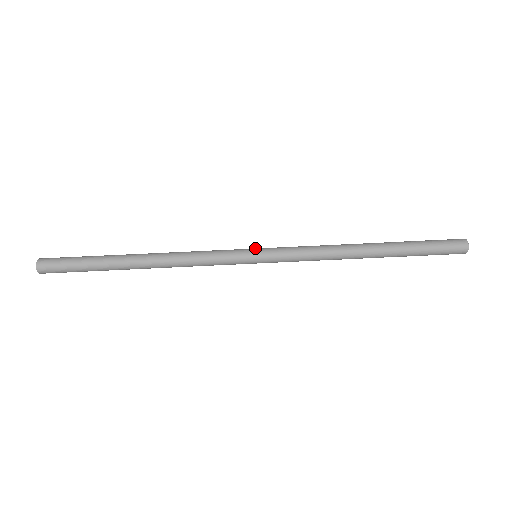
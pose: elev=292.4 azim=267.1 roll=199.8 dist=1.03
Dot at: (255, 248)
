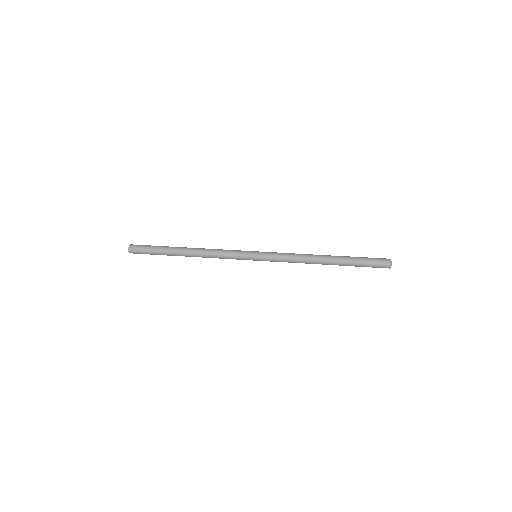
Dot at: occluded
